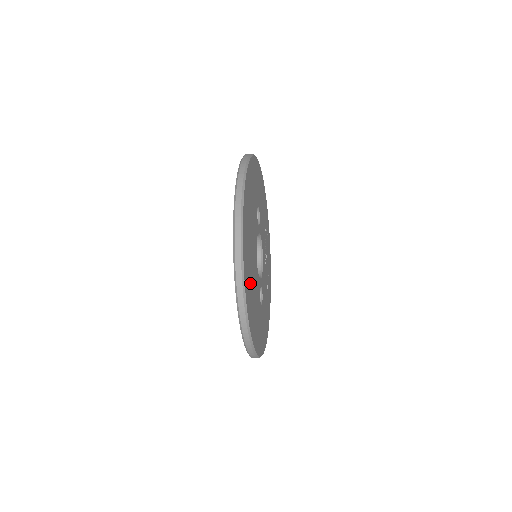
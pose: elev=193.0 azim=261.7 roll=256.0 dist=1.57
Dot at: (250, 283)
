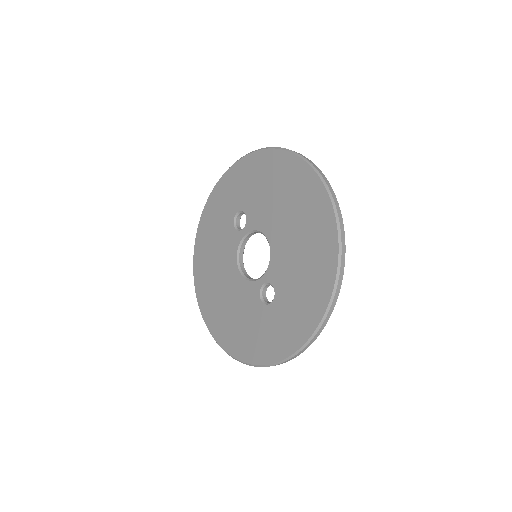
Dot at: occluded
